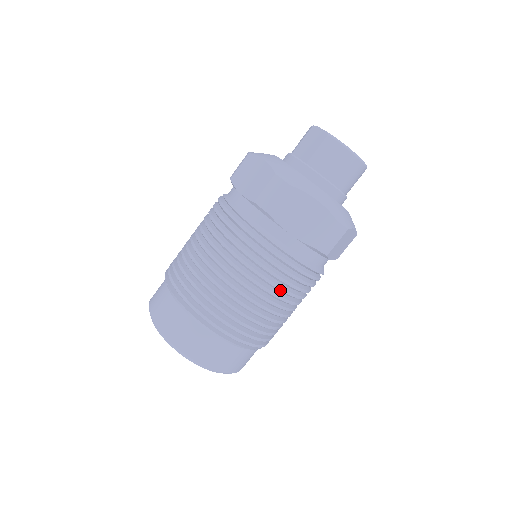
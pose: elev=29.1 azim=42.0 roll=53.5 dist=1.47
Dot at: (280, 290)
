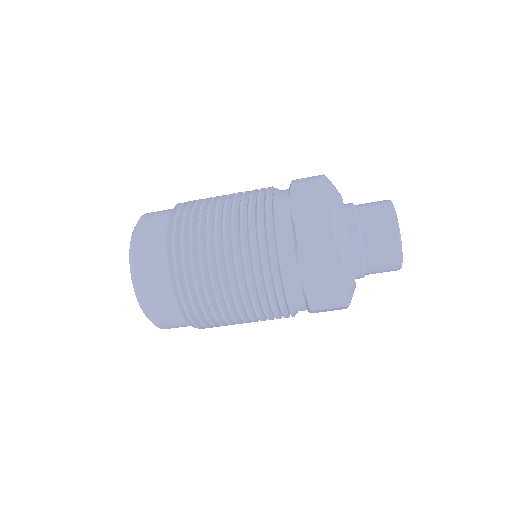
Dot at: (253, 305)
